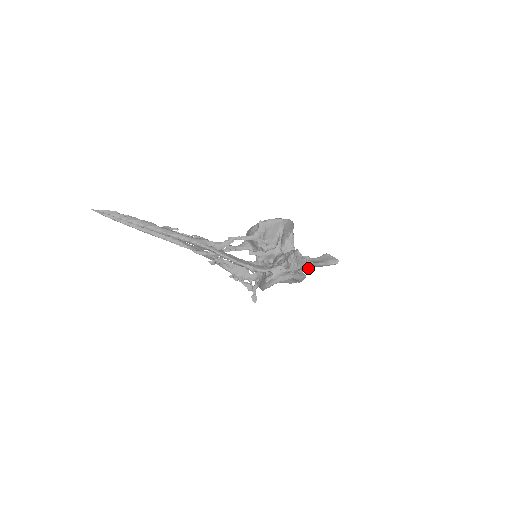
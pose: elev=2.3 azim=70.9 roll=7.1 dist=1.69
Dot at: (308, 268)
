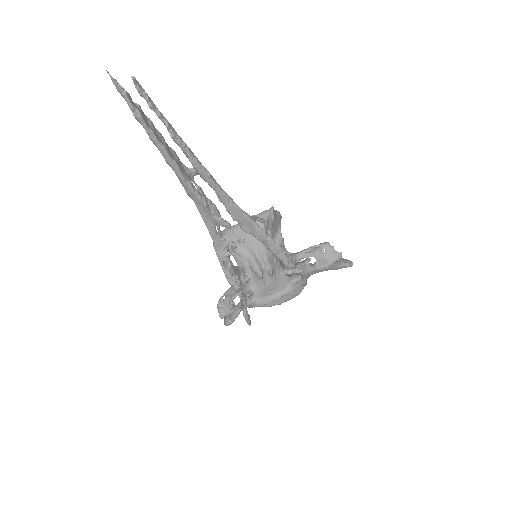
Dot at: (326, 270)
